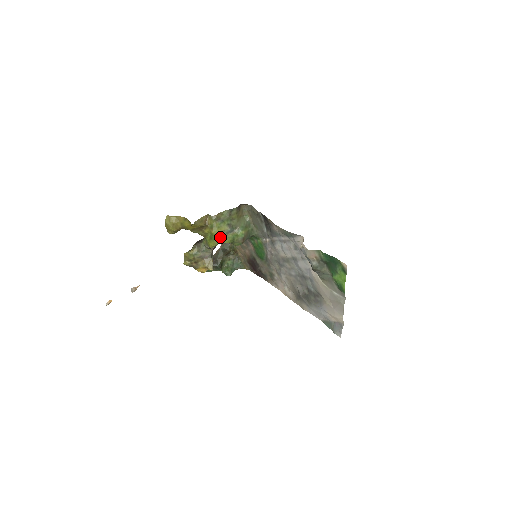
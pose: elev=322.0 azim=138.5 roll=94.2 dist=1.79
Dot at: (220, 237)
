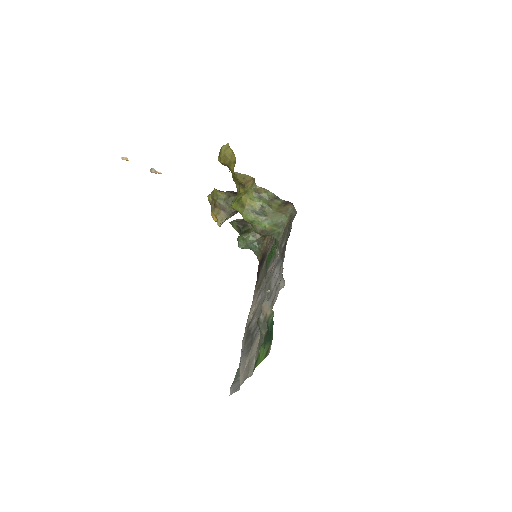
Dot at: (244, 207)
